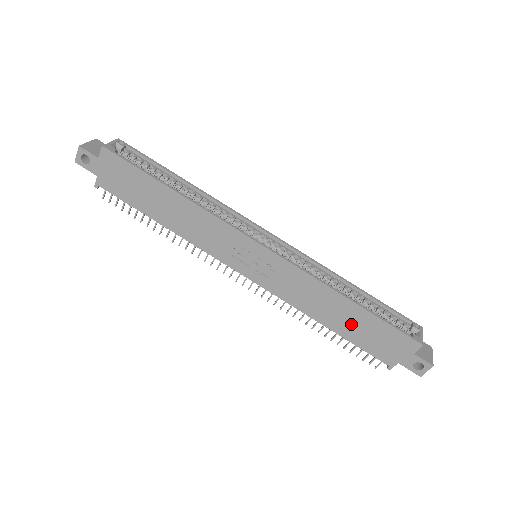
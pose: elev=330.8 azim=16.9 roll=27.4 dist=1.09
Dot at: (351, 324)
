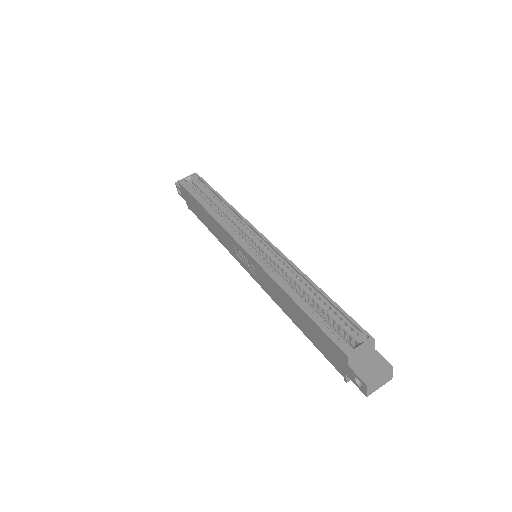
Dot at: (304, 324)
